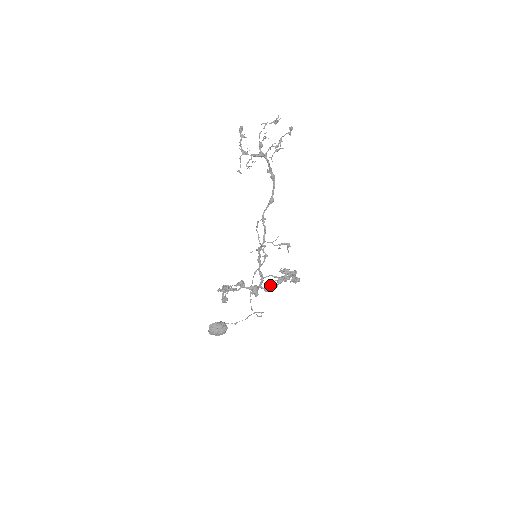
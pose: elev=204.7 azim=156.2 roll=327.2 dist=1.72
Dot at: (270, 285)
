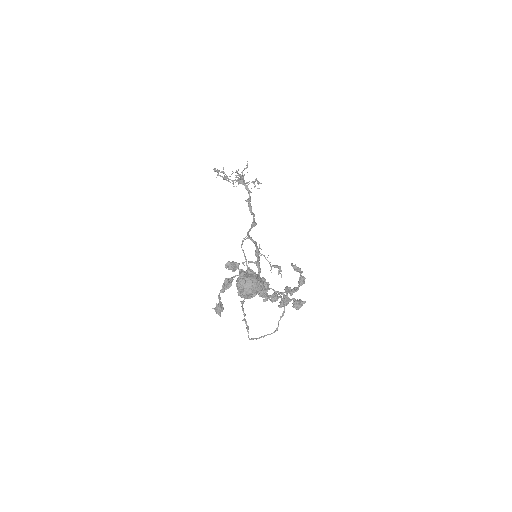
Dot at: occluded
